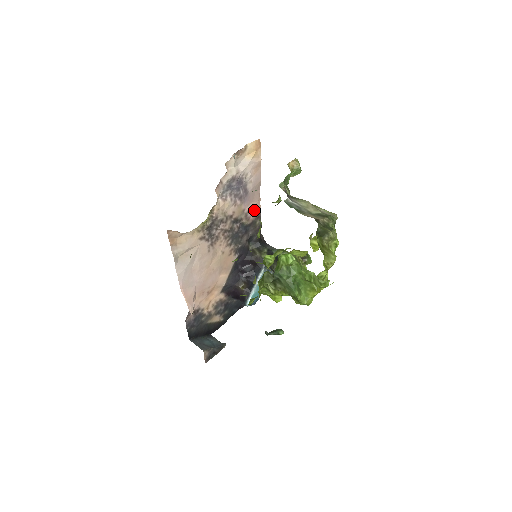
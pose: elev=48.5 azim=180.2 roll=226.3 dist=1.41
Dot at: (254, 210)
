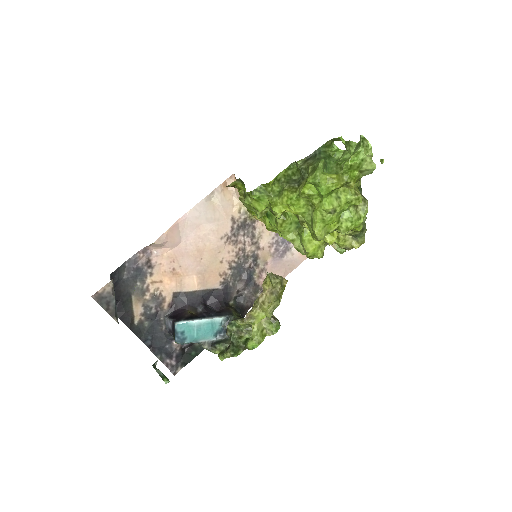
Dot at: occluded
